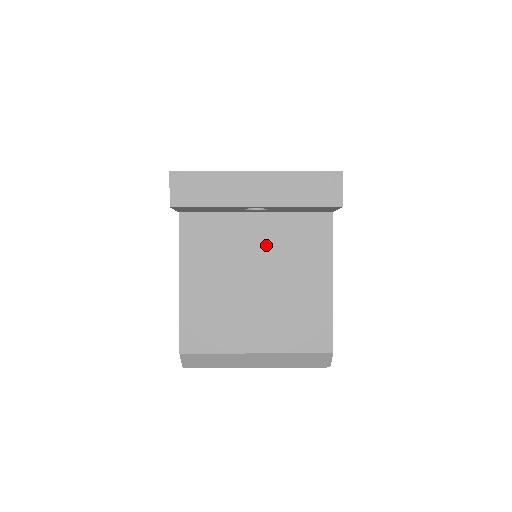
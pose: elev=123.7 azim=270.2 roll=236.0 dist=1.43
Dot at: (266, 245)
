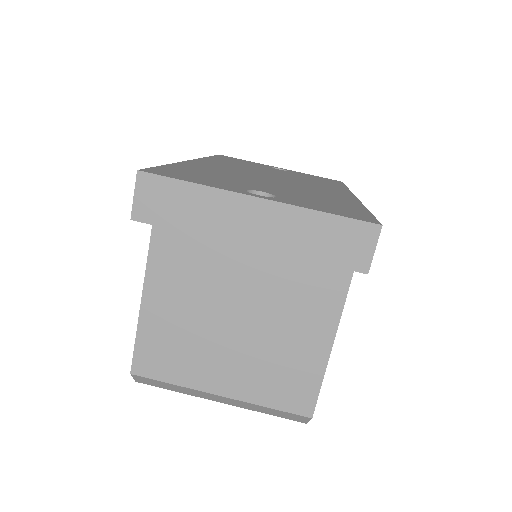
Dot at: (259, 276)
